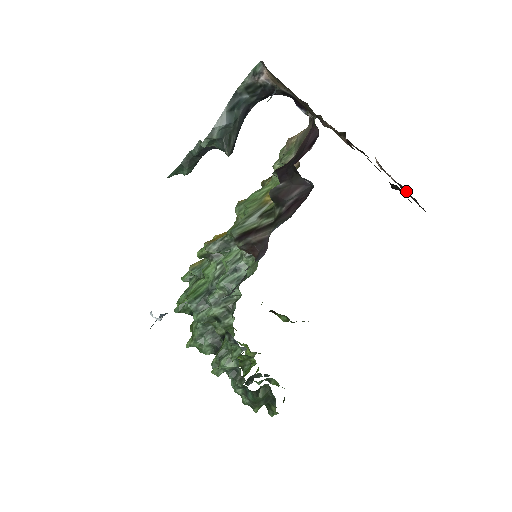
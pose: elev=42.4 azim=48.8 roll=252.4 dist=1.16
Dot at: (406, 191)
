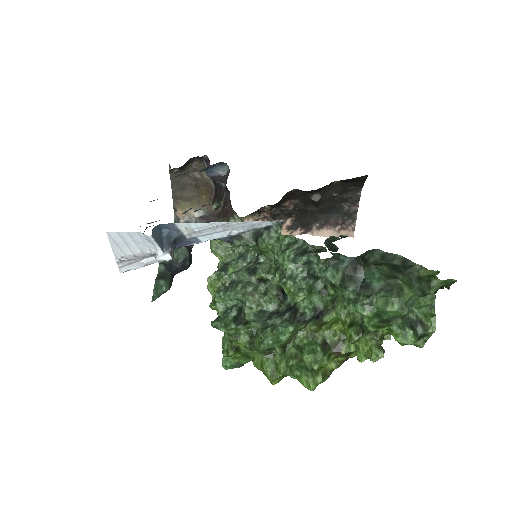
Dot at: (340, 214)
